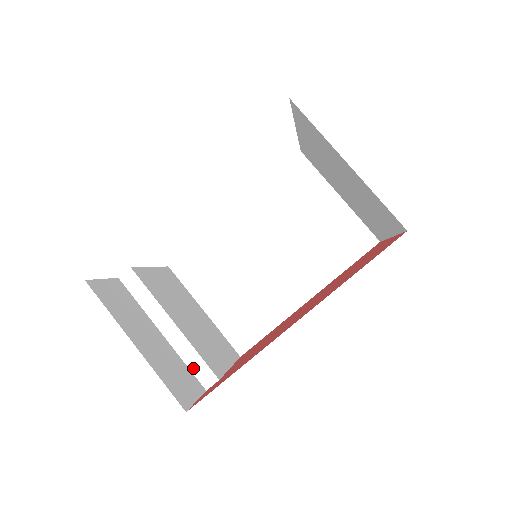
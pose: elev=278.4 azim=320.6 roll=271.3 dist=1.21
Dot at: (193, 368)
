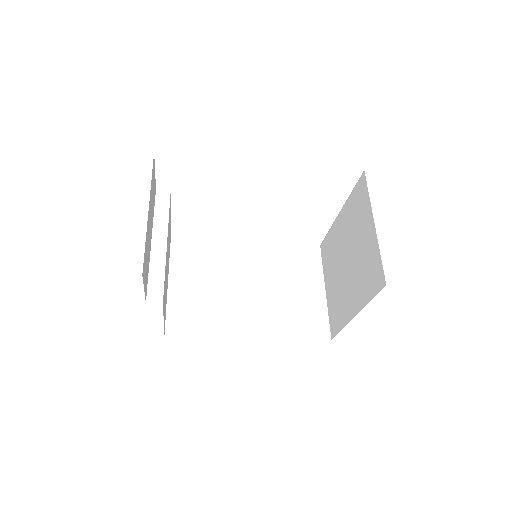
Dot at: (151, 280)
